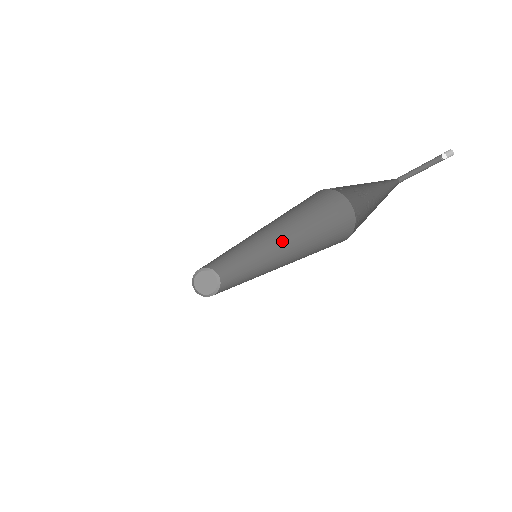
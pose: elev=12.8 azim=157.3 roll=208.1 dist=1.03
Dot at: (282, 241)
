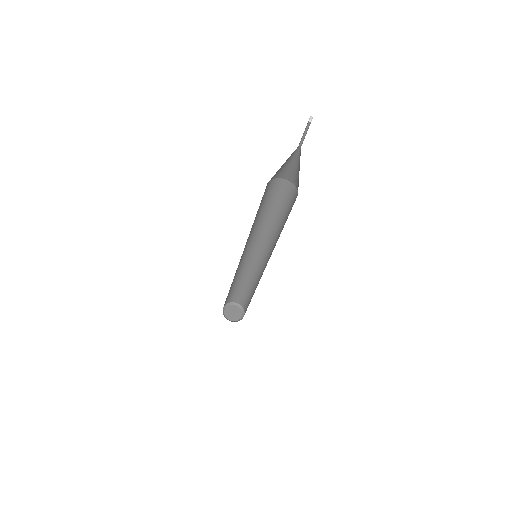
Dot at: (259, 235)
